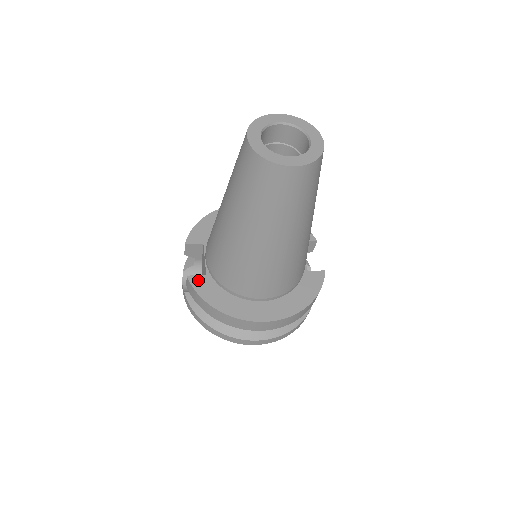
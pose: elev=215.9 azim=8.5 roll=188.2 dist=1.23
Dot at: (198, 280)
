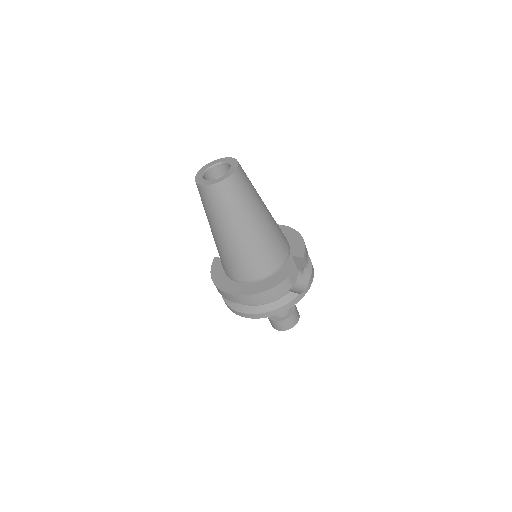
Dot at: (218, 260)
